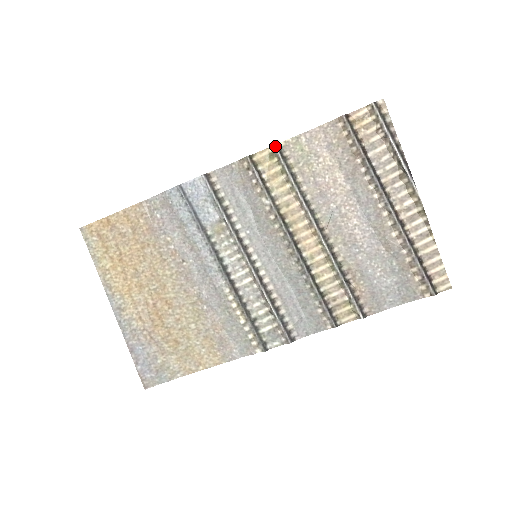
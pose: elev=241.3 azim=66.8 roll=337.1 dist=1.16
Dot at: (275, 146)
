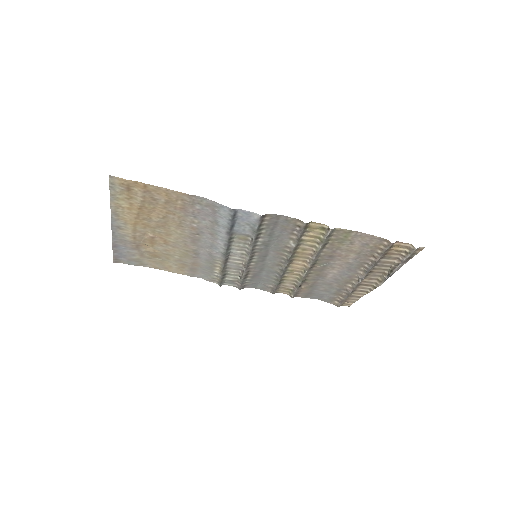
Dot at: (331, 230)
